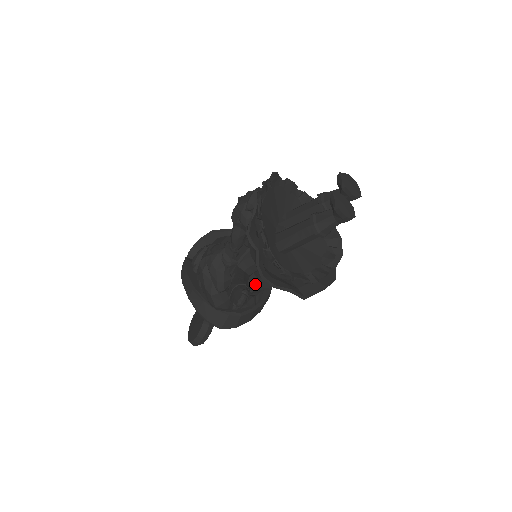
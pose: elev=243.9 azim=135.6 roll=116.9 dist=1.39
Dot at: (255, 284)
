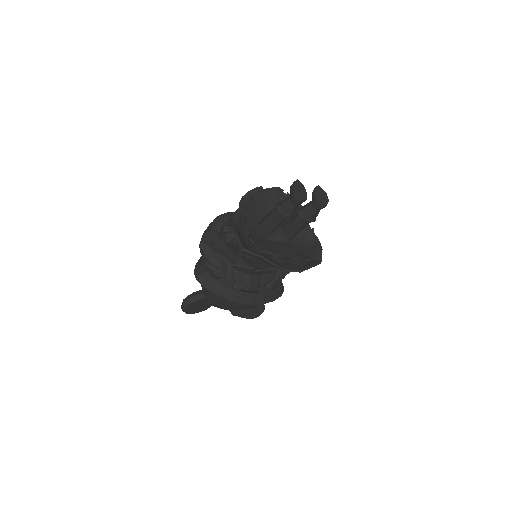
Dot at: (238, 265)
